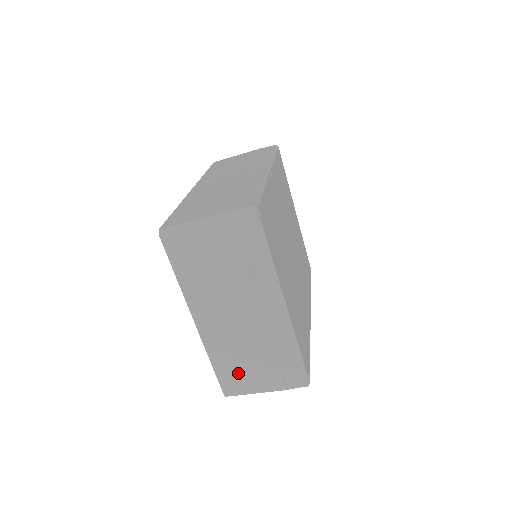
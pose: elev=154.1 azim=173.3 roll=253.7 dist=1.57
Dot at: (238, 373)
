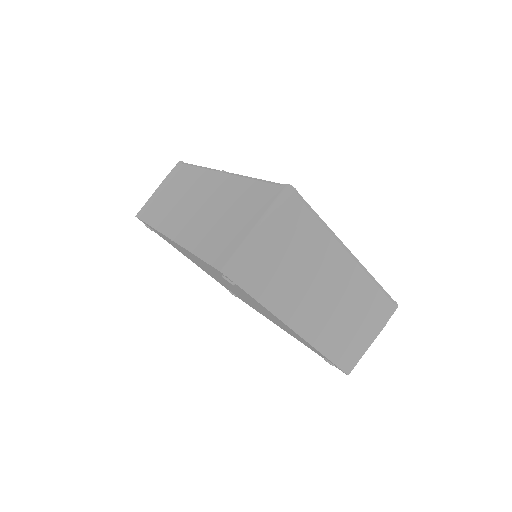
Dot at: (348, 345)
